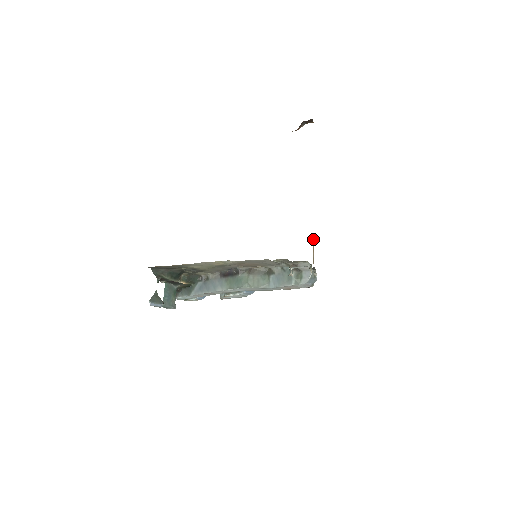
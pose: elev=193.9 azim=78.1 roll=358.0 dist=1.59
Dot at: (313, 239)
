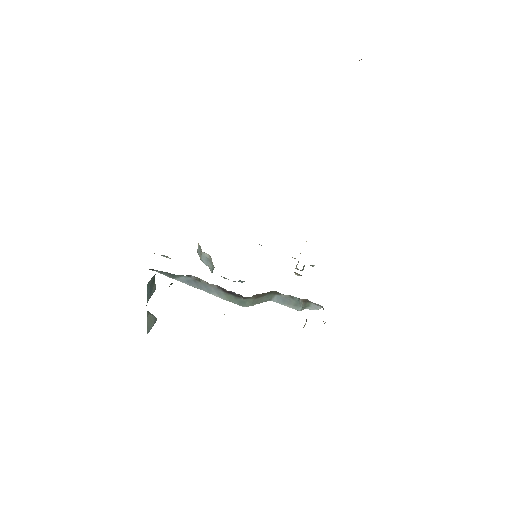
Dot at: occluded
